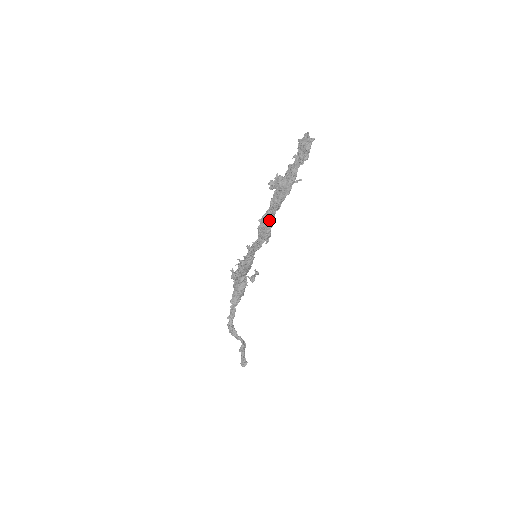
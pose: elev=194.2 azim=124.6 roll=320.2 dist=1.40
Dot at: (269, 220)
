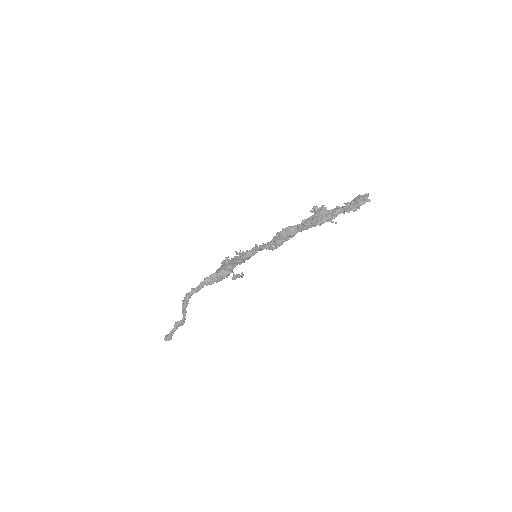
Dot at: (291, 233)
